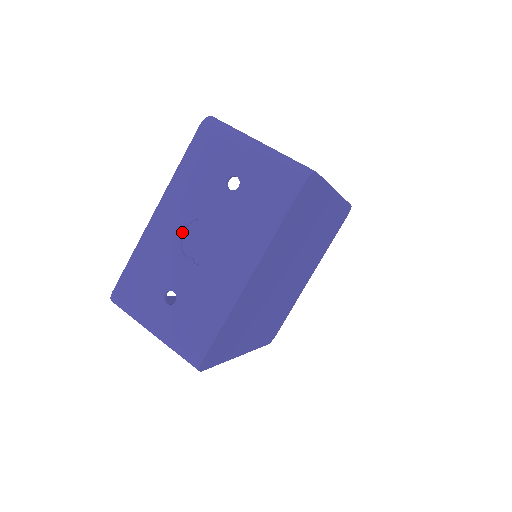
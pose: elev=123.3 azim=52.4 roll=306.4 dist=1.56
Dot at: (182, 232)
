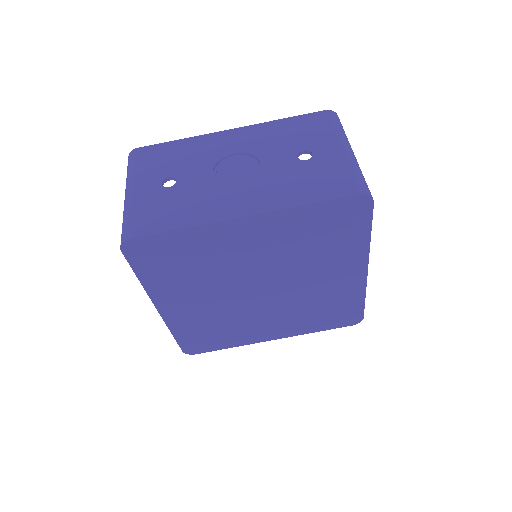
Dot at: (232, 154)
